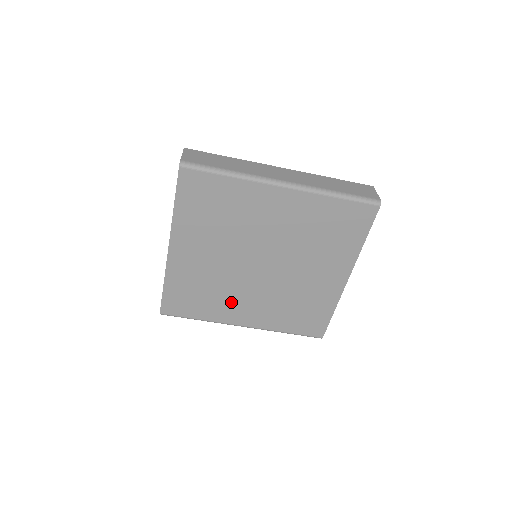
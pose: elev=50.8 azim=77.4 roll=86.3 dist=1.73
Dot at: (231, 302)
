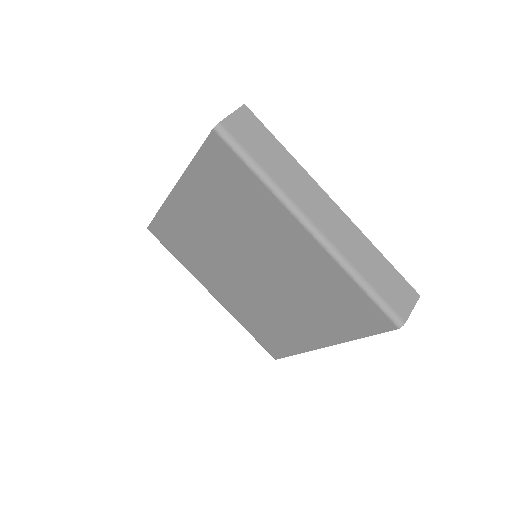
Dot at: (210, 272)
